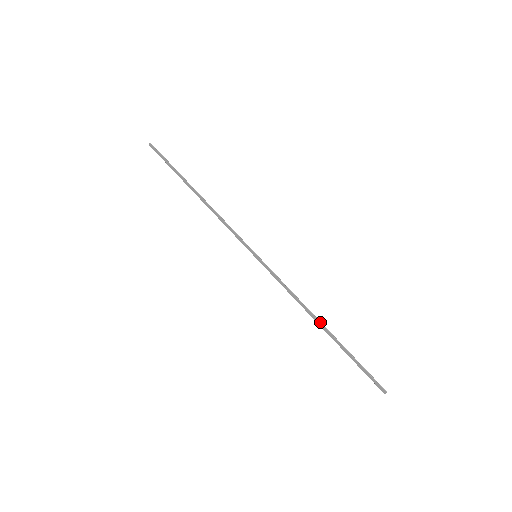
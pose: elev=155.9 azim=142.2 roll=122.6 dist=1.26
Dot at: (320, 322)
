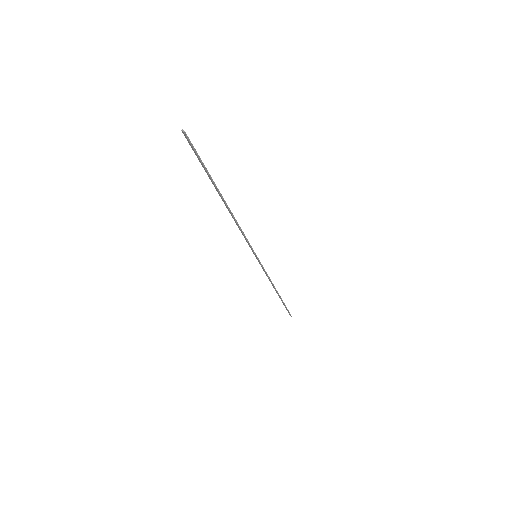
Dot at: (277, 293)
